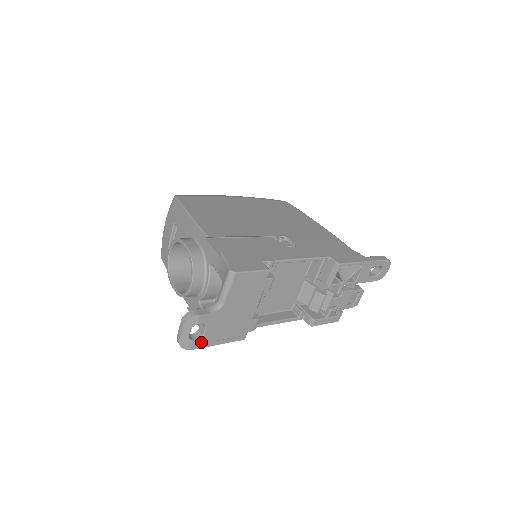
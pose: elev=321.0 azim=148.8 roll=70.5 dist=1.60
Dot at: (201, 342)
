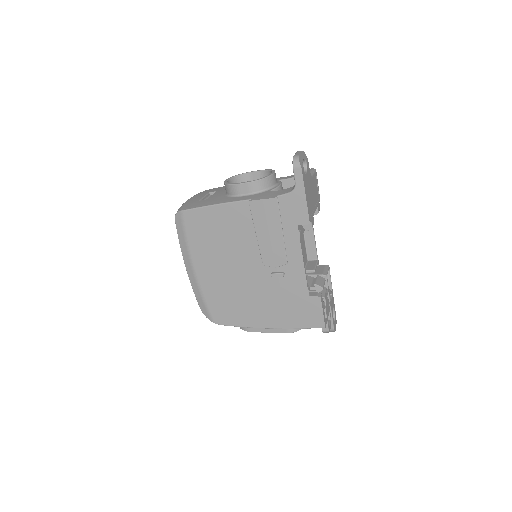
Dot at: (304, 176)
